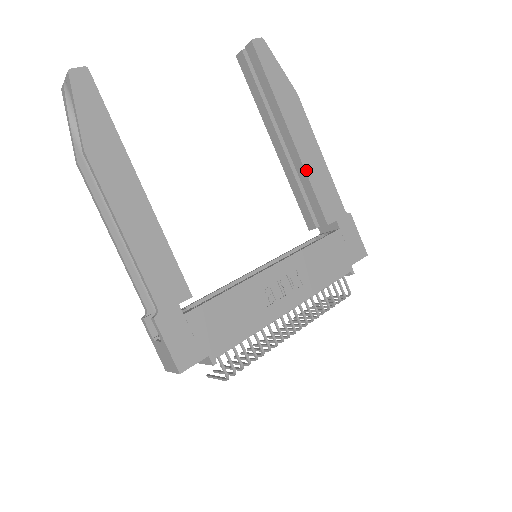
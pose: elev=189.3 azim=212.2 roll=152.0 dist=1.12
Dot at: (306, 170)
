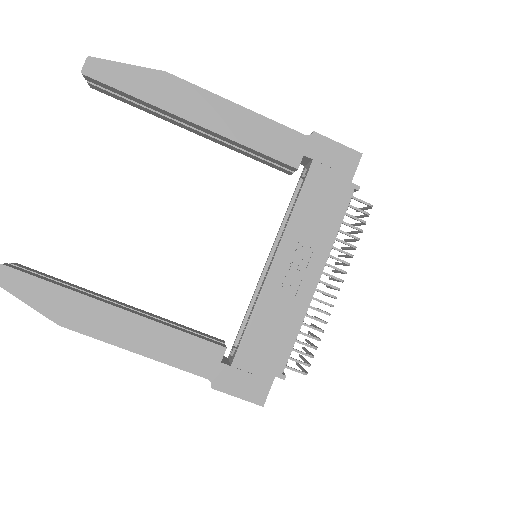
Dot at: (235, 140)
